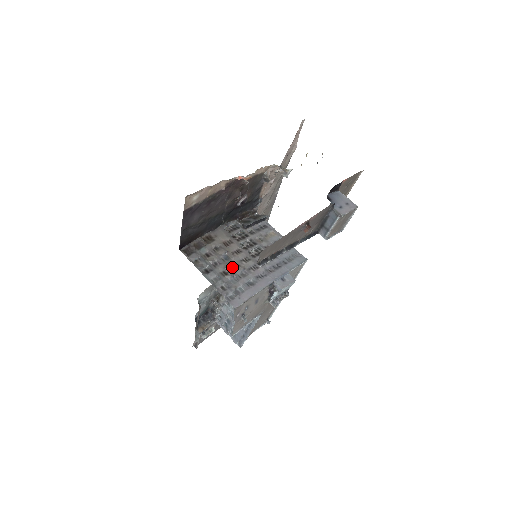
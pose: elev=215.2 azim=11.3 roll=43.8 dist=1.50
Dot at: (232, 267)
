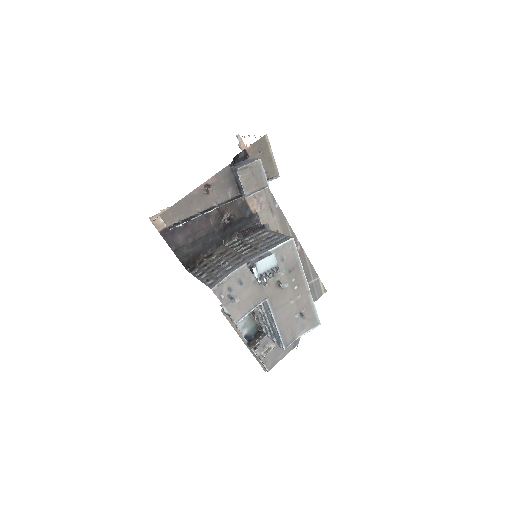
Dot at: (220, 265)
